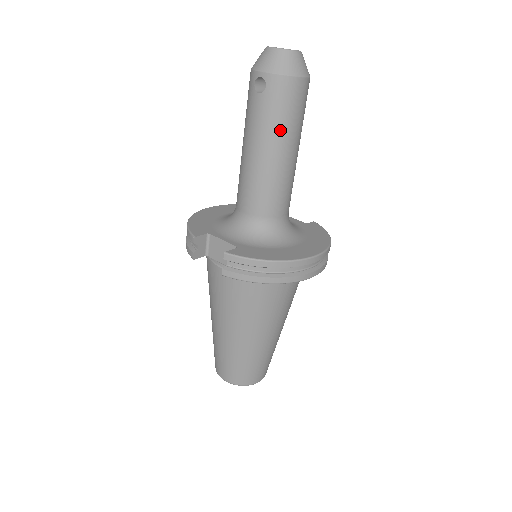
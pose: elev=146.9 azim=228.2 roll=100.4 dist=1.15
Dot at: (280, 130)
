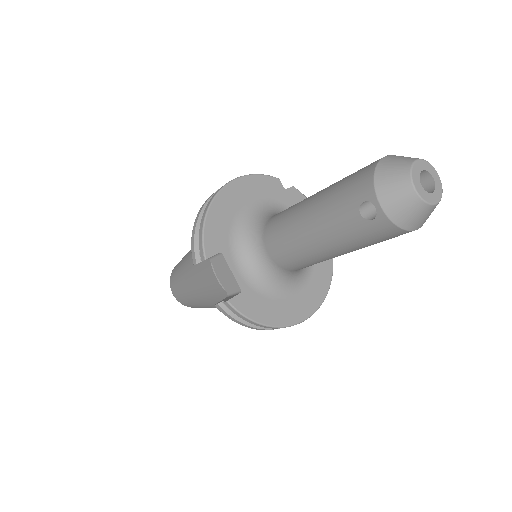
Dot at: (353, 246)
